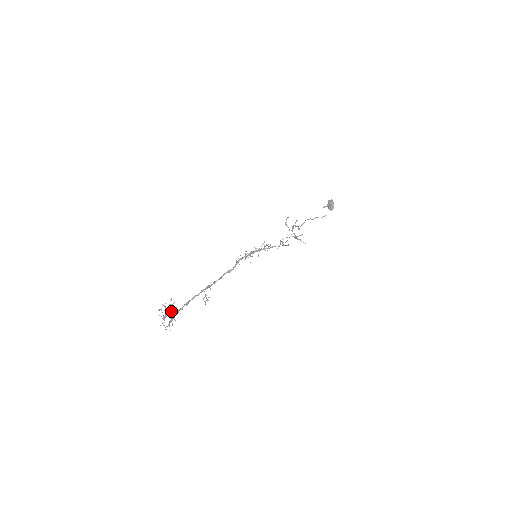
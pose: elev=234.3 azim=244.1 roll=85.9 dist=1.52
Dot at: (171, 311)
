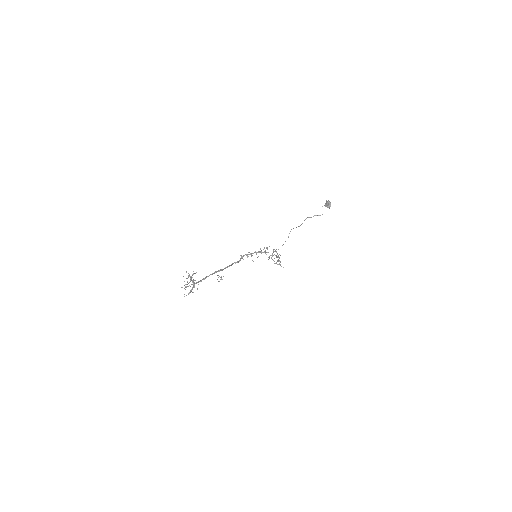
Dot at: (193, 280)
